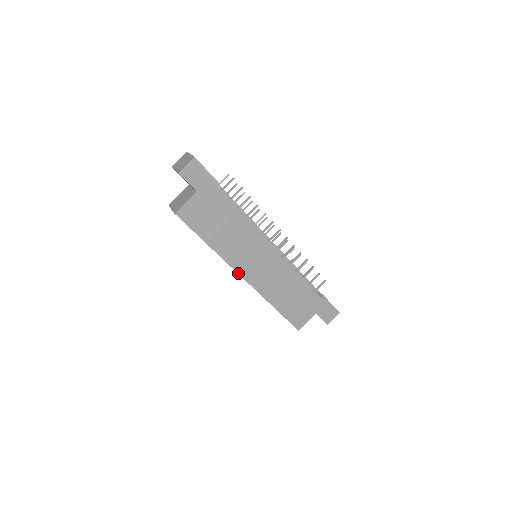
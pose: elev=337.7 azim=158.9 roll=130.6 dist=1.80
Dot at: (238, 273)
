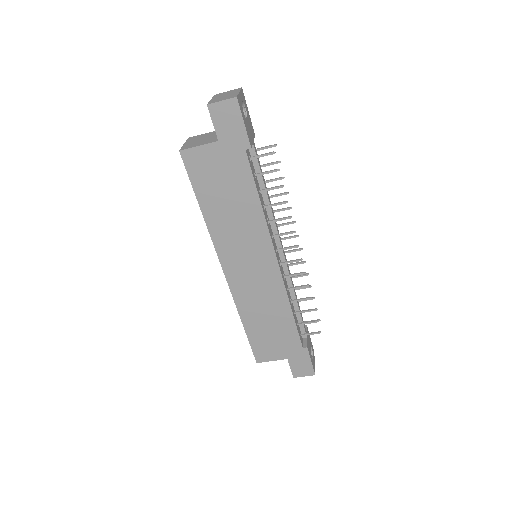
Dot at: (220, 262)
